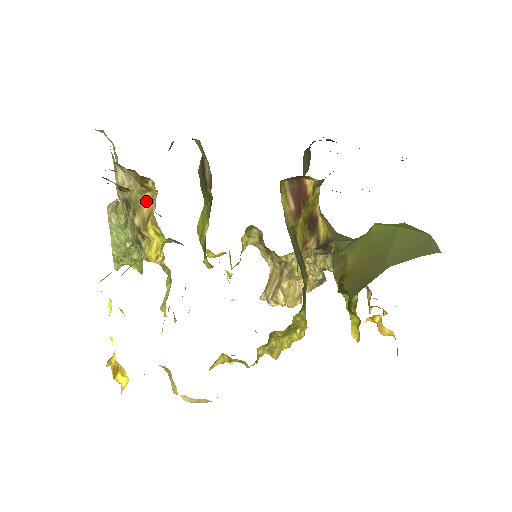
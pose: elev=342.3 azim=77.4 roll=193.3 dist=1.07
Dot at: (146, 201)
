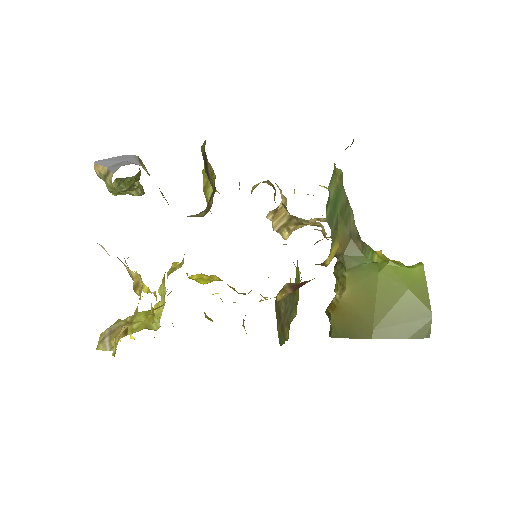
Dot at: (132, 273)
